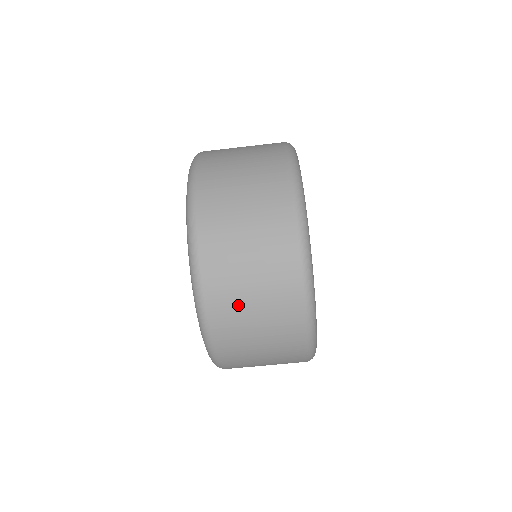
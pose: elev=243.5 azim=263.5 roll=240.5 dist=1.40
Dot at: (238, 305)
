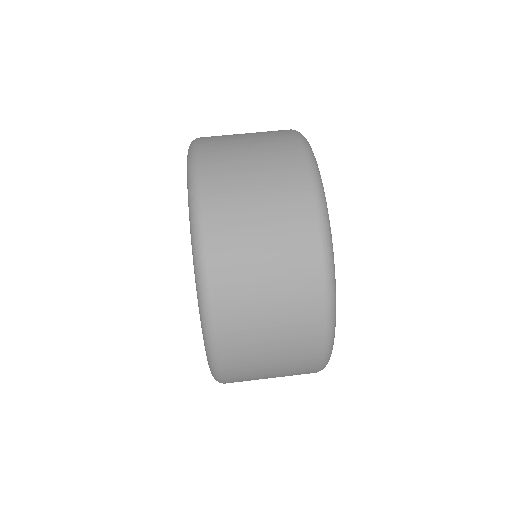
Dot at: (240, 210)
